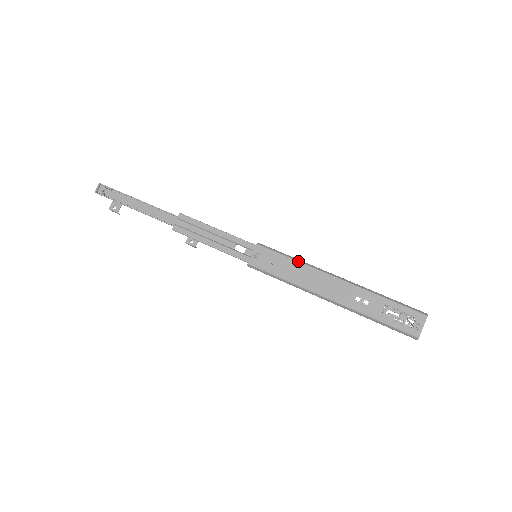
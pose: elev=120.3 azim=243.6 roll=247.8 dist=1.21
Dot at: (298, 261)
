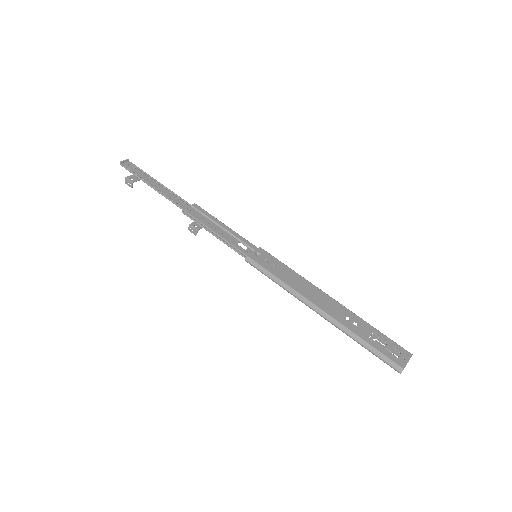
Dot at: occluded
